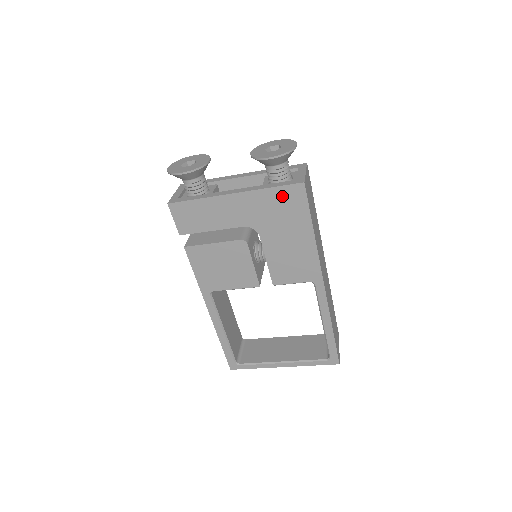
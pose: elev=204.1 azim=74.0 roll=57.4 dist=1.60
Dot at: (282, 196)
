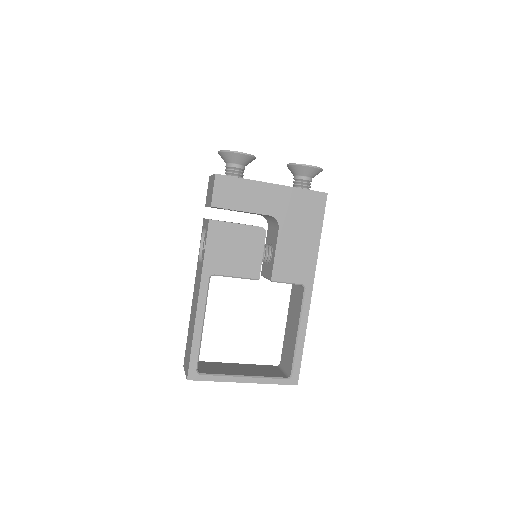
Dot at: (309, 199)
